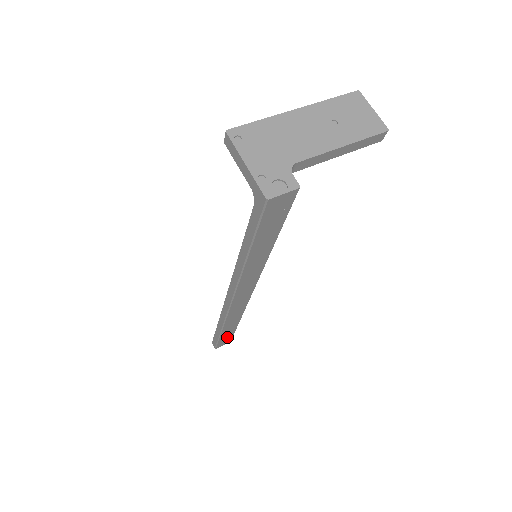
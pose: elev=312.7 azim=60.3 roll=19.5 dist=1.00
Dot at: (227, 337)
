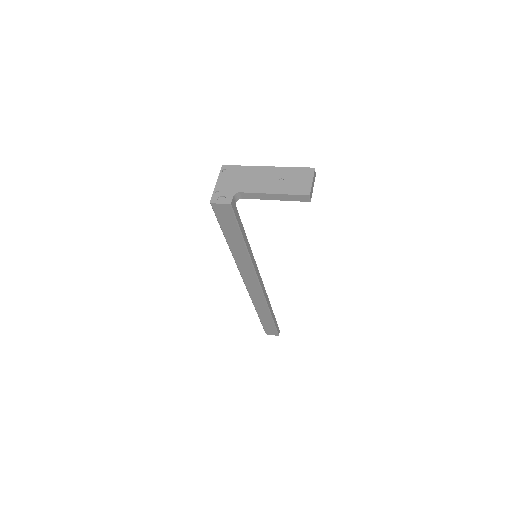
Dot at: (270, 326)
